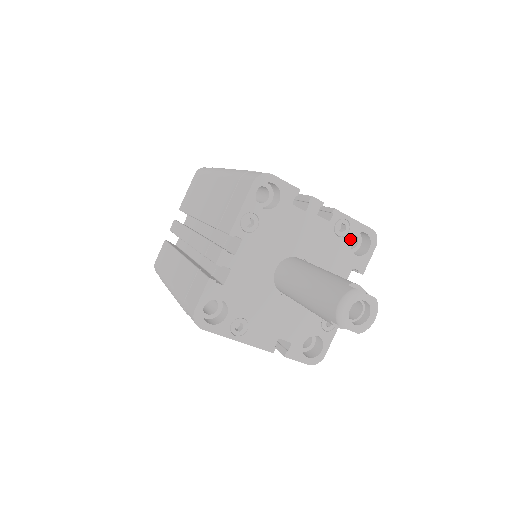
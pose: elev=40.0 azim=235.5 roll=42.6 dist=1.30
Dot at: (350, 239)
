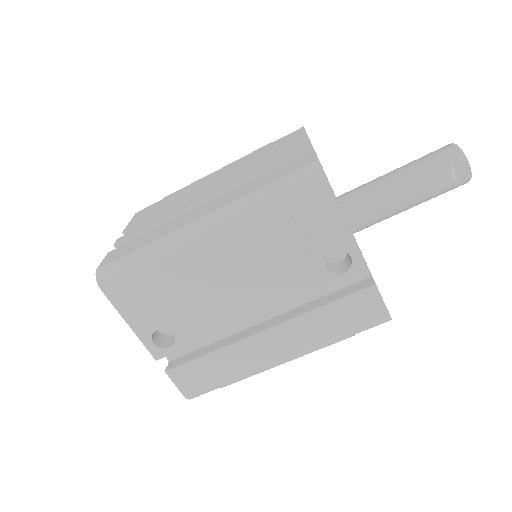
Dot at: occluded
